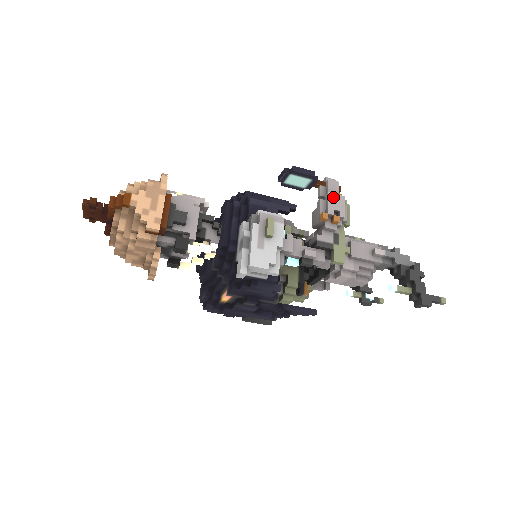
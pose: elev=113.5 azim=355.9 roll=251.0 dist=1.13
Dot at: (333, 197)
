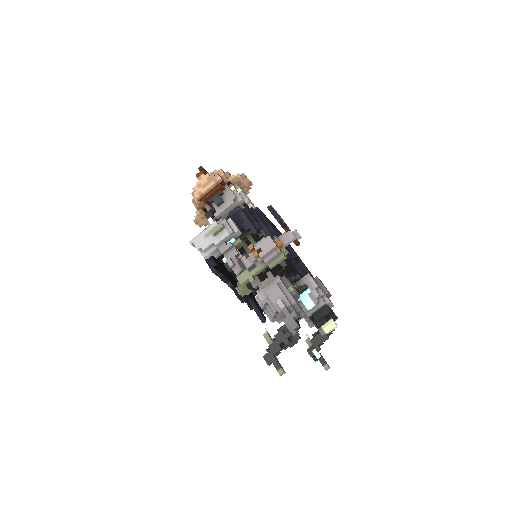
Dot at: (268, 240)
